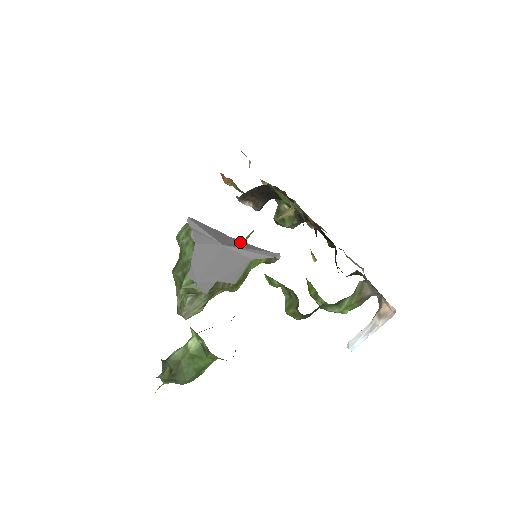
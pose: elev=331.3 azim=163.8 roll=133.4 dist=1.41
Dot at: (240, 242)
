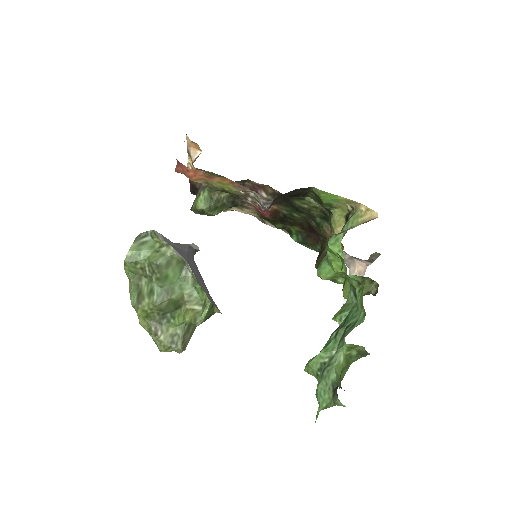
Dot at: occluded
